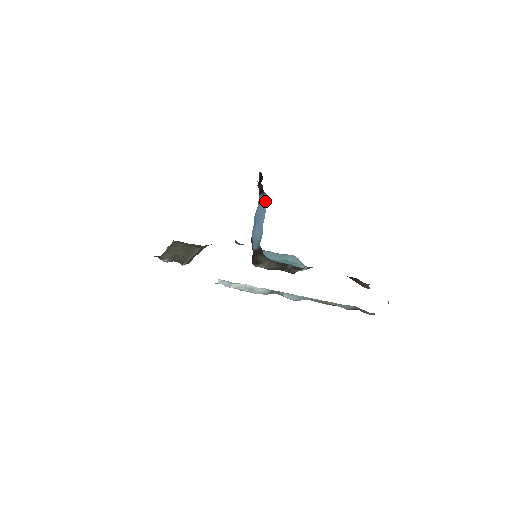
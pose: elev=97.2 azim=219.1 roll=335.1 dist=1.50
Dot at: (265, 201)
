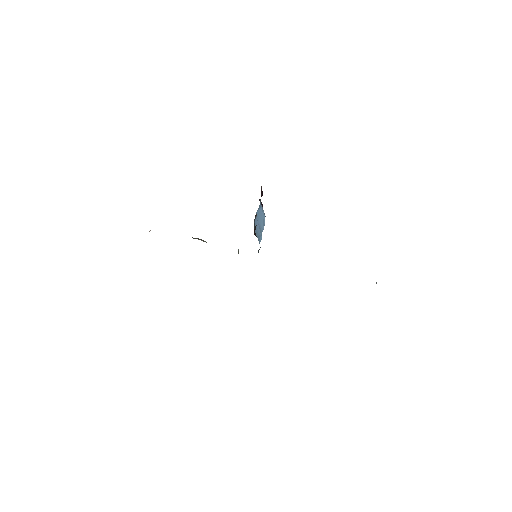
Dot at: (264, 217)
